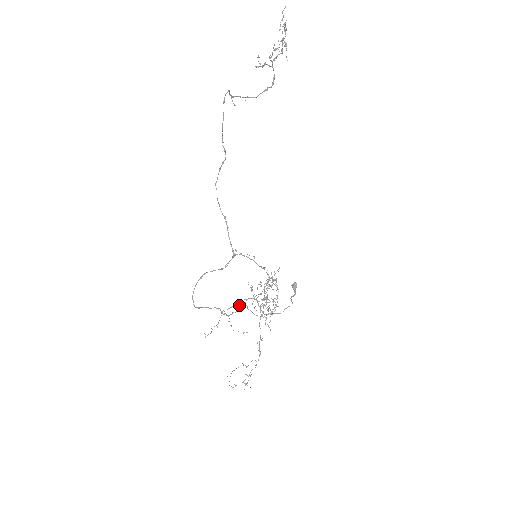
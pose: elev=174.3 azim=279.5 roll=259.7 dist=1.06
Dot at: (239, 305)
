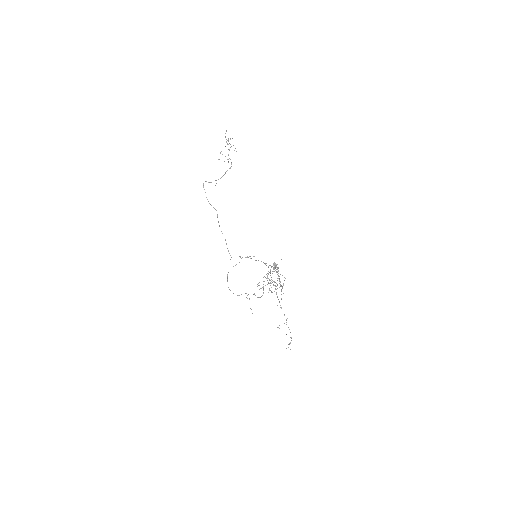
Dot at: (263, 289)
